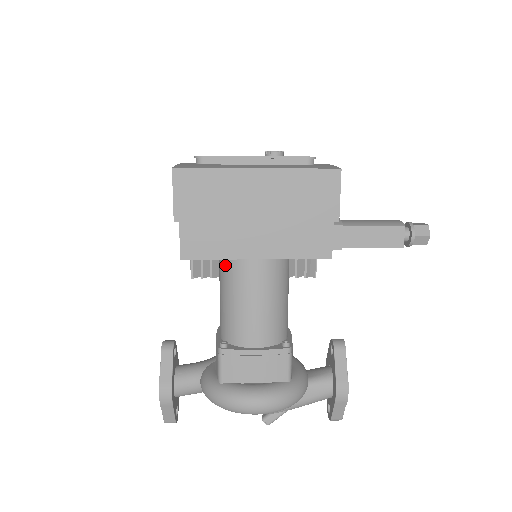
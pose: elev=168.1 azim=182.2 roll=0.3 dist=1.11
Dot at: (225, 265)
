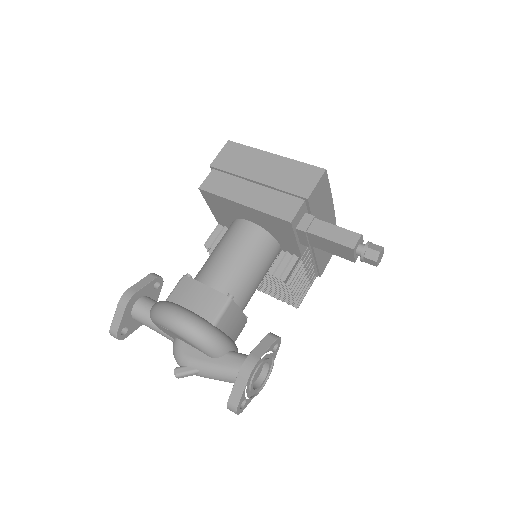
Dot at: (227, 230)
